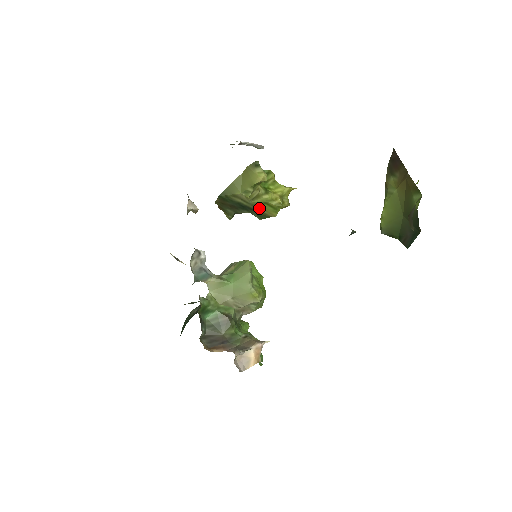
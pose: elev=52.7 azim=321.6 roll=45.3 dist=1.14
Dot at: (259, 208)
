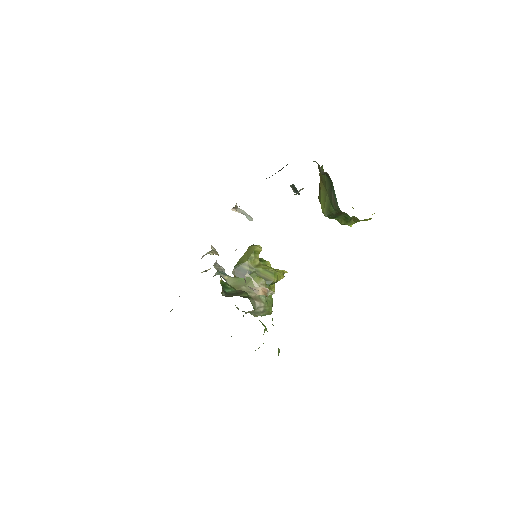
Dot at: (263, 275)
